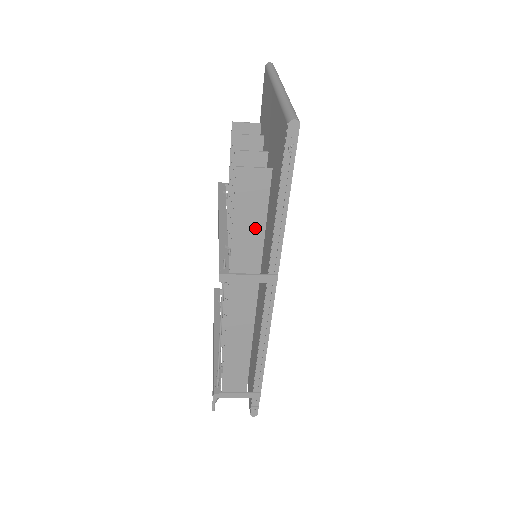
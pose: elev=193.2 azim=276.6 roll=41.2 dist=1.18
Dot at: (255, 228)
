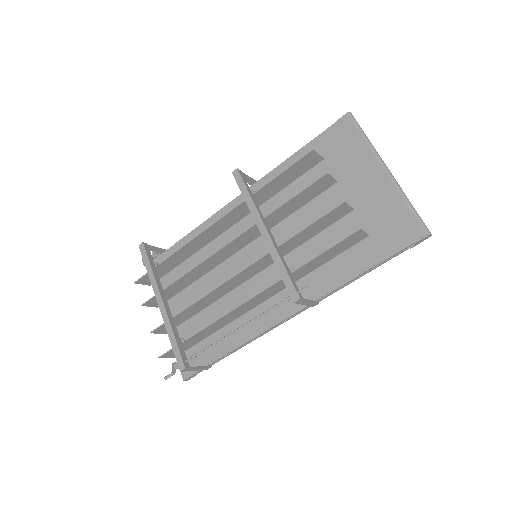
Dot at: (320, 263)
